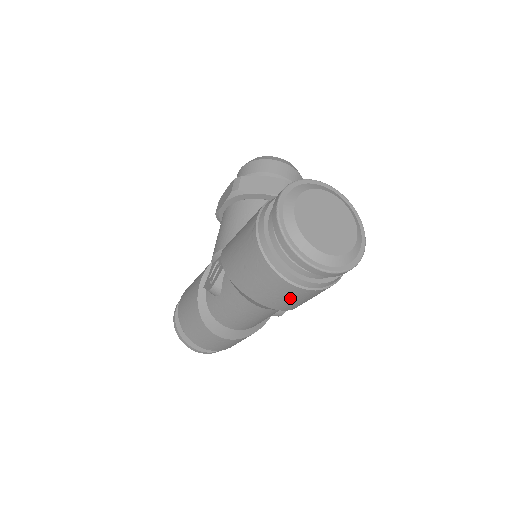
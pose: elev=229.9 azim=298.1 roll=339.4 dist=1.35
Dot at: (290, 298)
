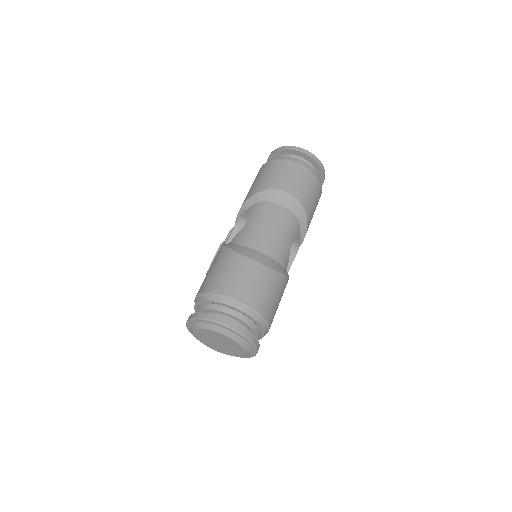
Dot at: (300, 179)
